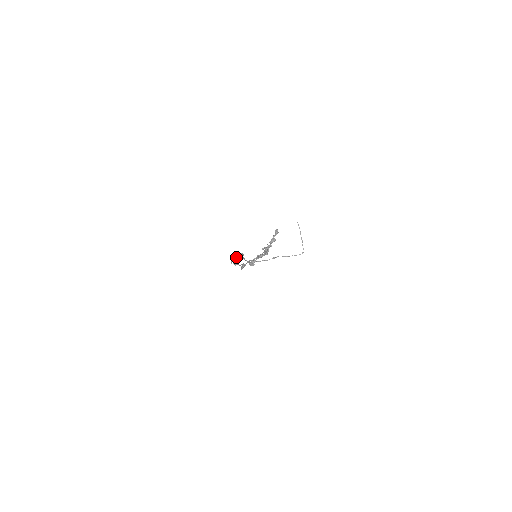
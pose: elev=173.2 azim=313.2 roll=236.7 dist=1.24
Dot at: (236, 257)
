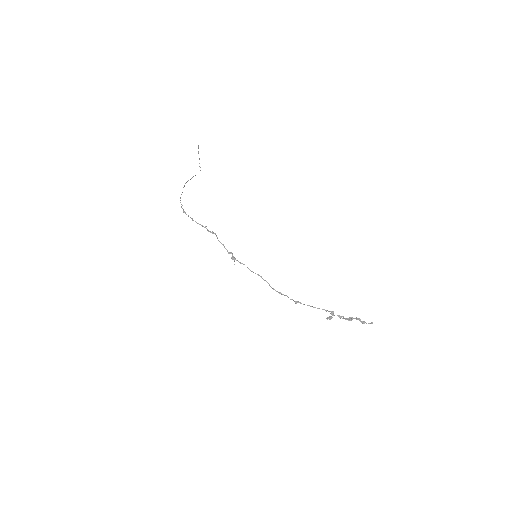
Dot at: (225, 248)
